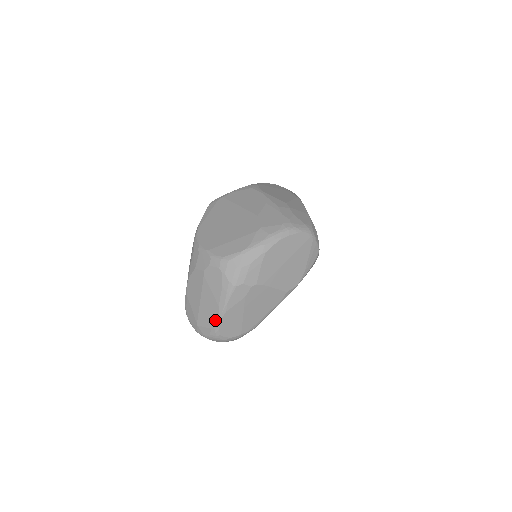
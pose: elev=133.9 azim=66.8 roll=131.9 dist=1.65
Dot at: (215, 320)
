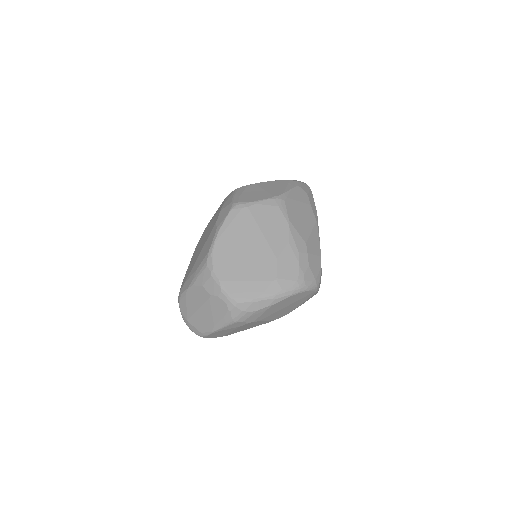
Dot at: (206, 331)
